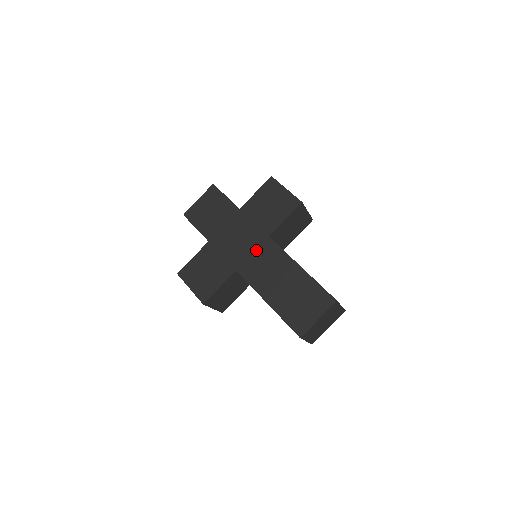
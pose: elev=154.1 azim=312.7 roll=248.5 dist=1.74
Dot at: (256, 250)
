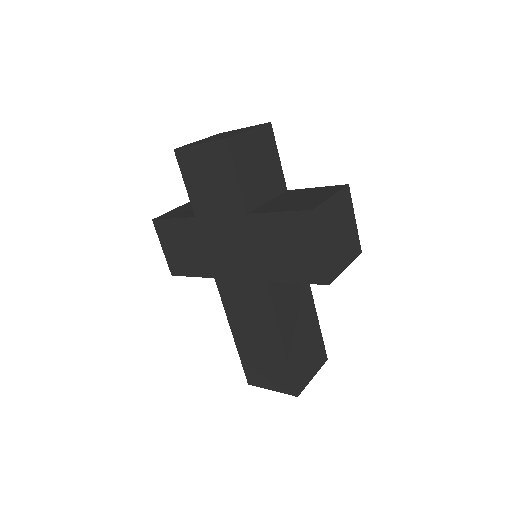
Dot at: (244, 281)
